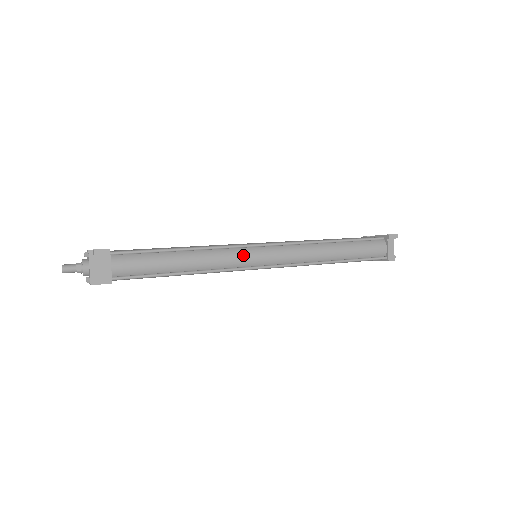
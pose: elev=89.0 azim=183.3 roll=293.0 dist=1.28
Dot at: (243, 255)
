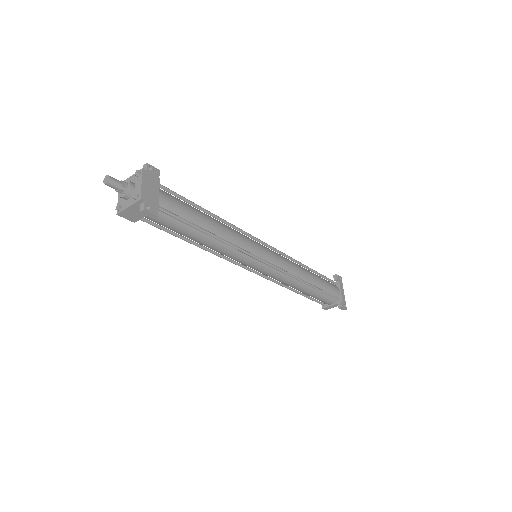
Dot at: (246, 261)
